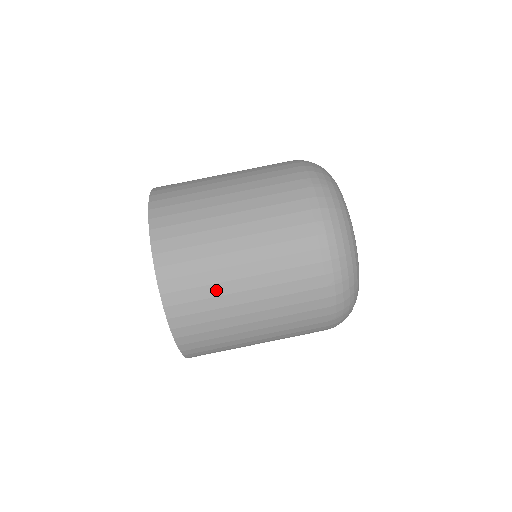
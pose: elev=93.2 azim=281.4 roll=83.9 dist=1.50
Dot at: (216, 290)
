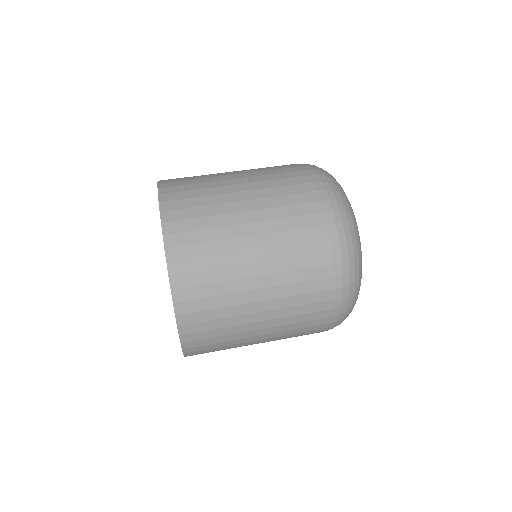
Dot at: (209, 180)
